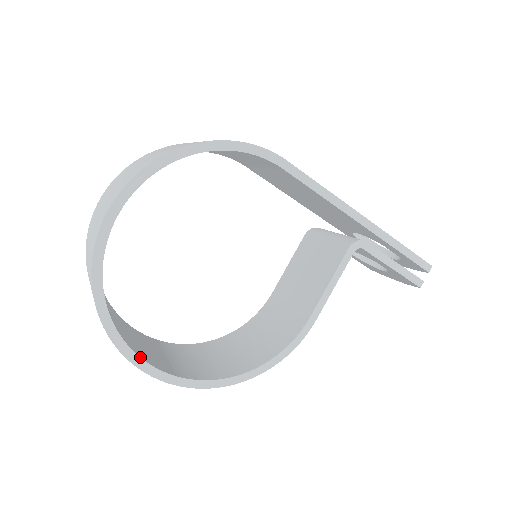
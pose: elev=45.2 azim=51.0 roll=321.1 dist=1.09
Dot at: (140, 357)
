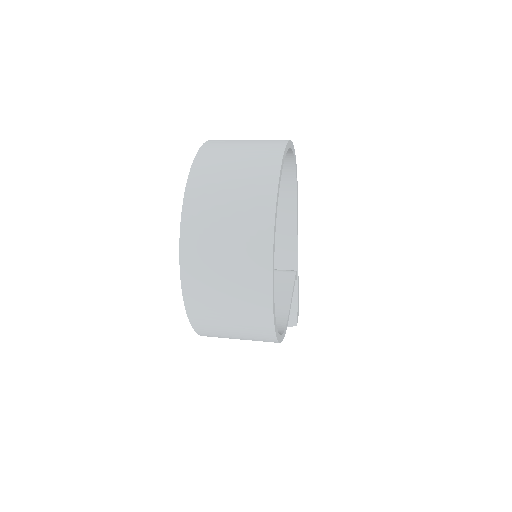
Dot at: occluded
